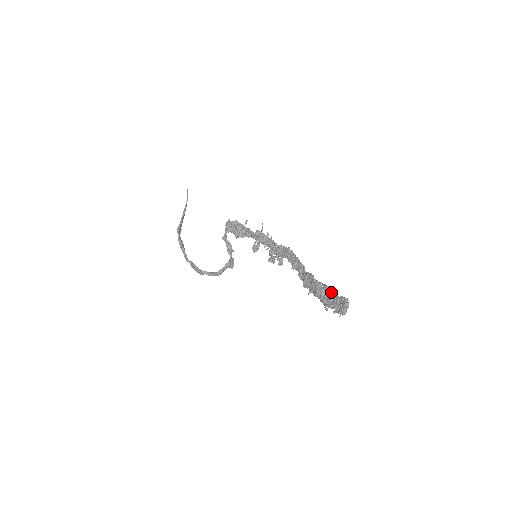
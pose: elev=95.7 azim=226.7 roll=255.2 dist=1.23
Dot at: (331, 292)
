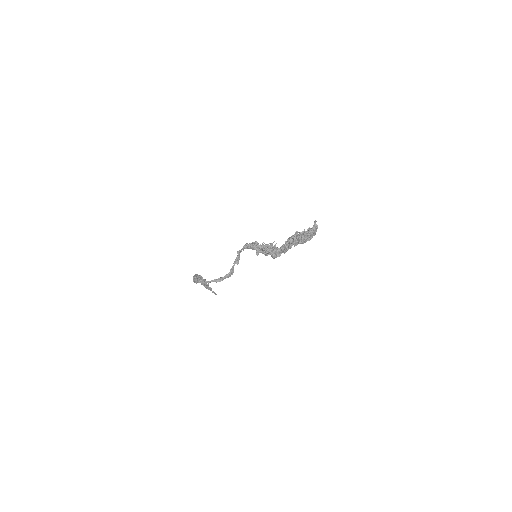
Dot at: occluded
